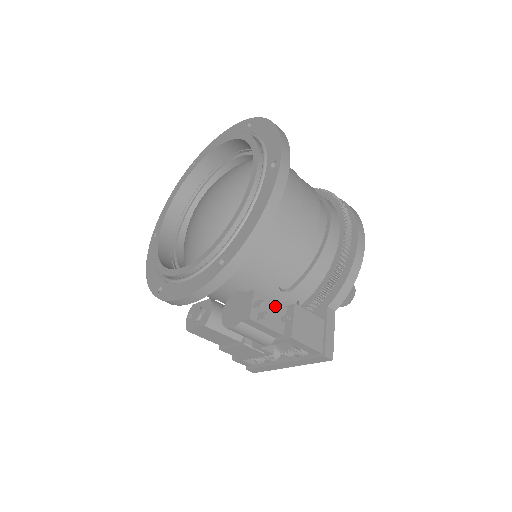
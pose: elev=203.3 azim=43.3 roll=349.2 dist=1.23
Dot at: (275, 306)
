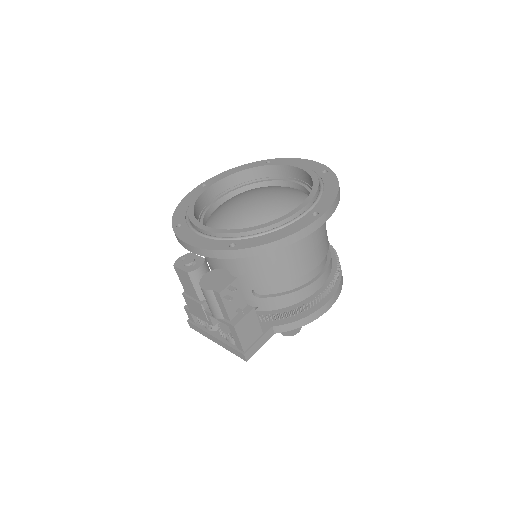
Dot at: (241, 298)
